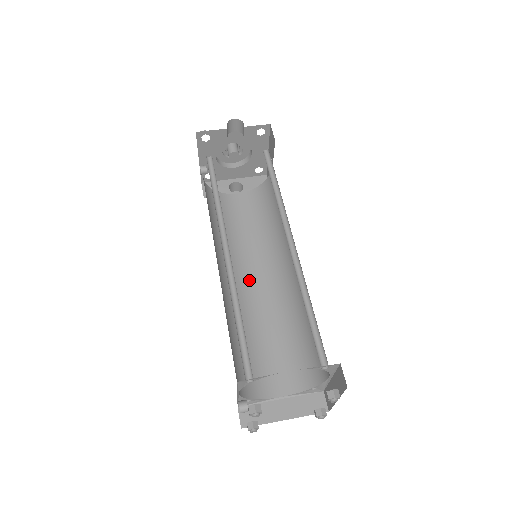
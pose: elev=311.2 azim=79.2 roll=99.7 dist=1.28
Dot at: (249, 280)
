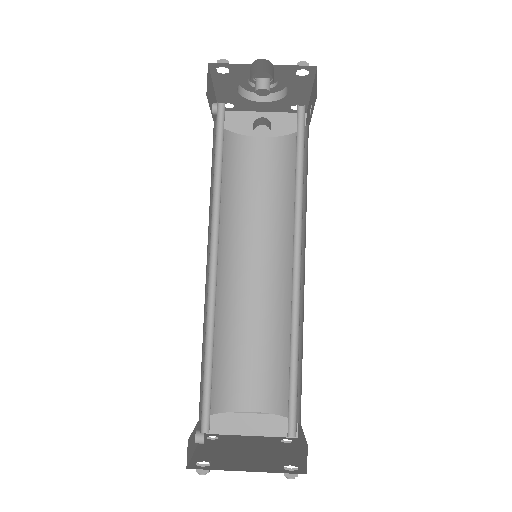
Dot at: (248, 266)
